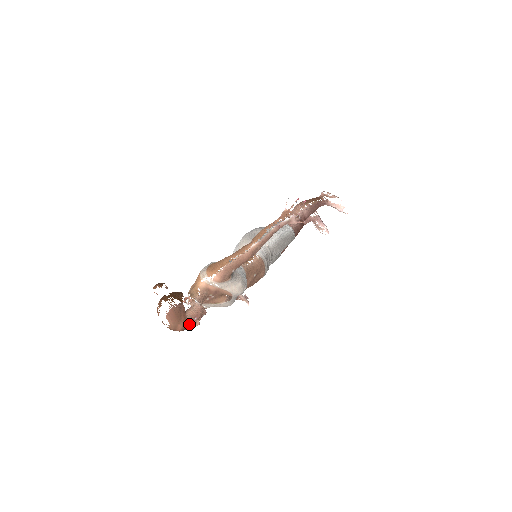
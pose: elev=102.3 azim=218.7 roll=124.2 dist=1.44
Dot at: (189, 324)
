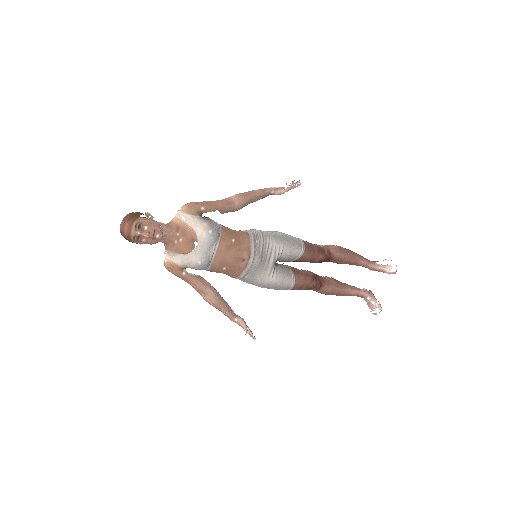
Dot at: (138, 229)
